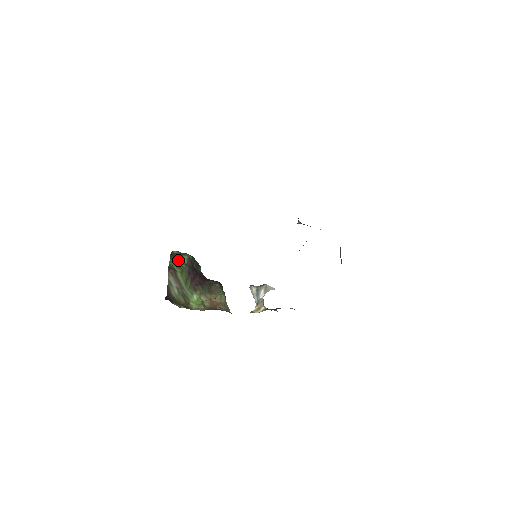
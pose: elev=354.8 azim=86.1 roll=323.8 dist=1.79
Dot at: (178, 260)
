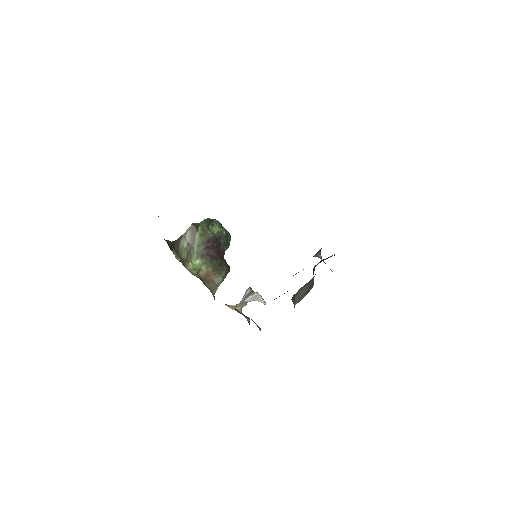
Dot at: (210, 226)
